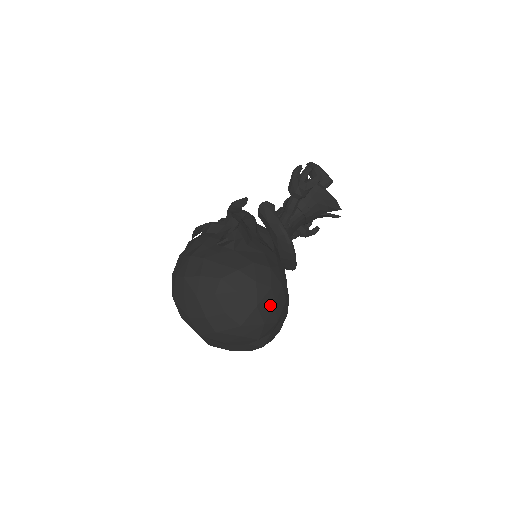
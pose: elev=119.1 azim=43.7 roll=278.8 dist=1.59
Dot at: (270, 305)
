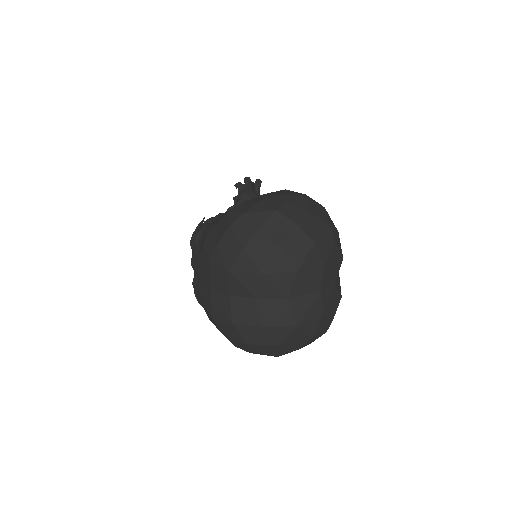
Dot at: occluded
